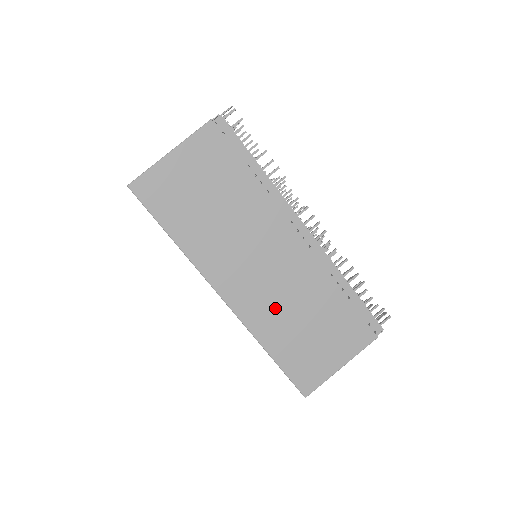
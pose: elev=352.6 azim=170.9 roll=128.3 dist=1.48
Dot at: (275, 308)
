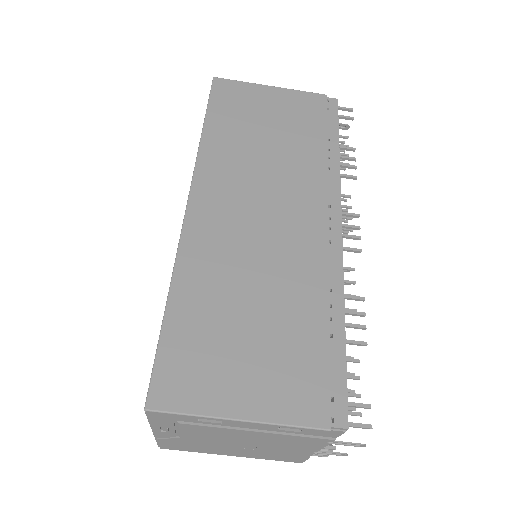
Dot at: (231, 261)
